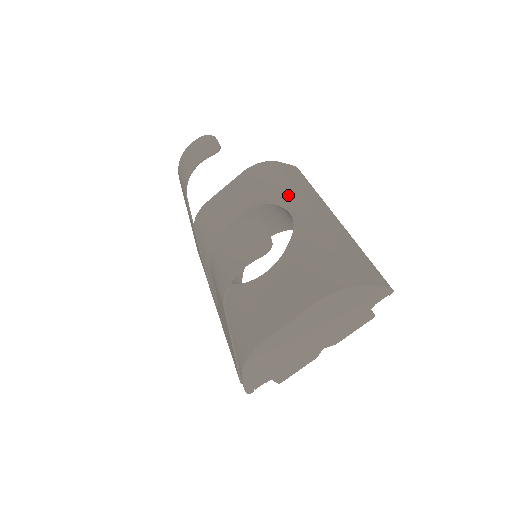
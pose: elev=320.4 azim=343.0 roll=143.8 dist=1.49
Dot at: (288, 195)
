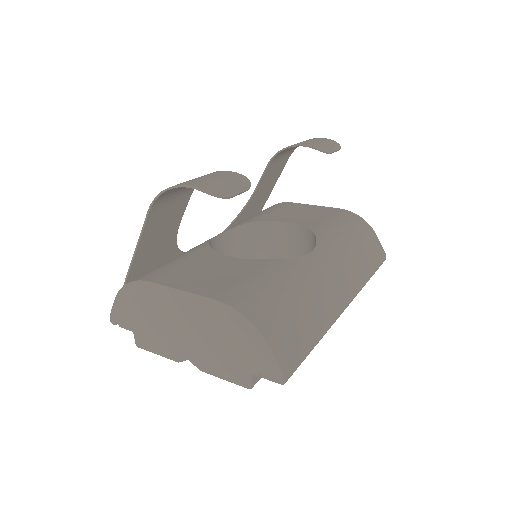
Dot at: (336, 245)
